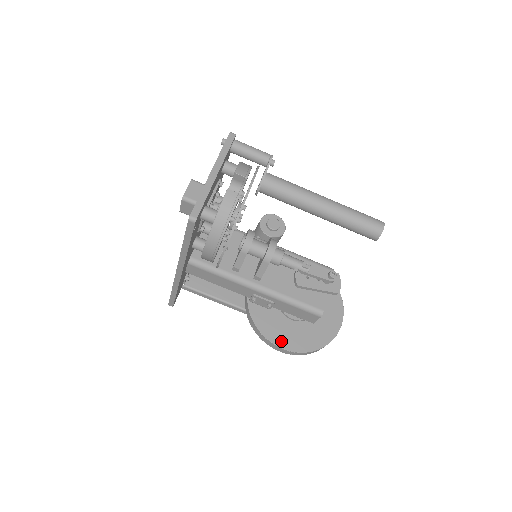
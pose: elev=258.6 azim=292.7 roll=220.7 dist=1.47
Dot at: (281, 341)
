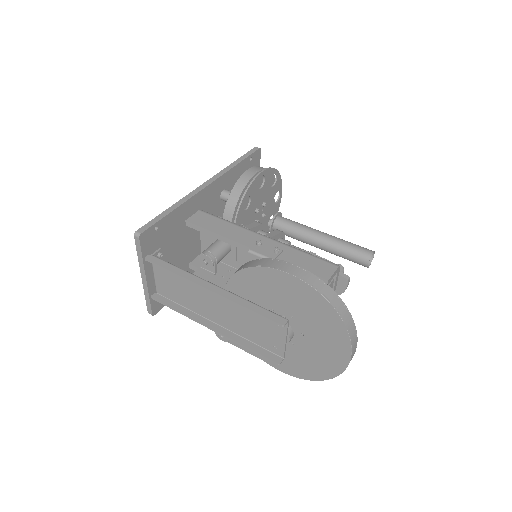
Dot at: occluded
